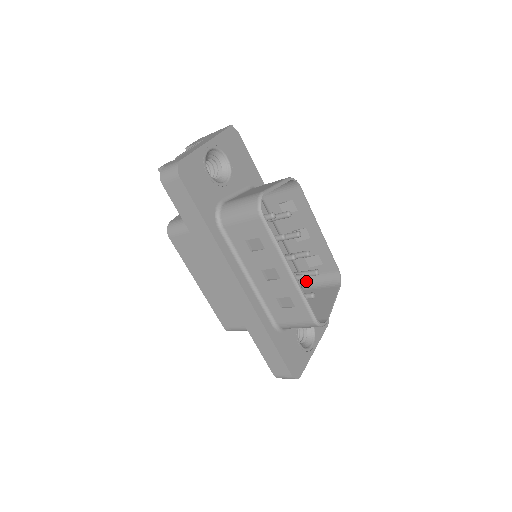
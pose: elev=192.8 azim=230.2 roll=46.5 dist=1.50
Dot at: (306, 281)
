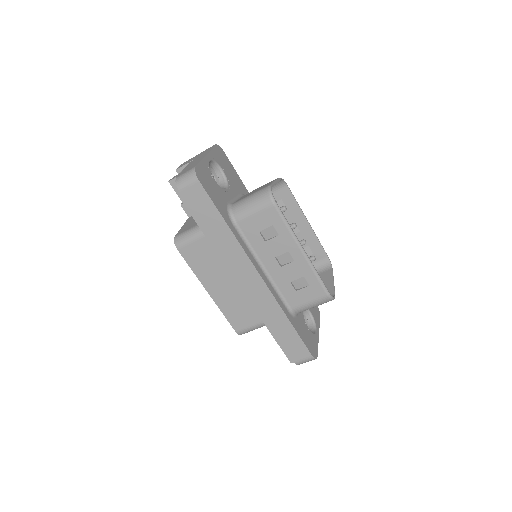
Dot at: occluded
